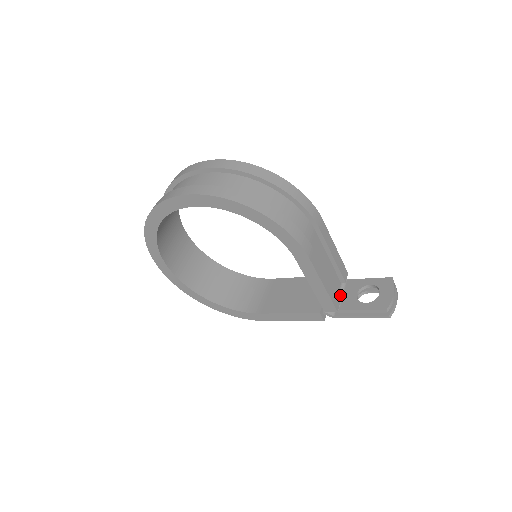
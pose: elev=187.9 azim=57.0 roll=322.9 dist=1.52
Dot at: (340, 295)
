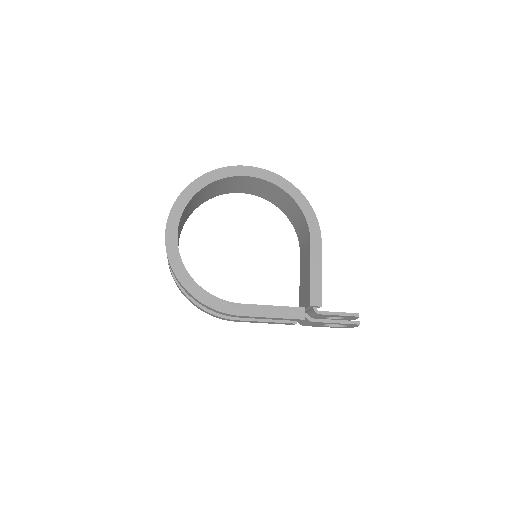
Dot at: occluded
